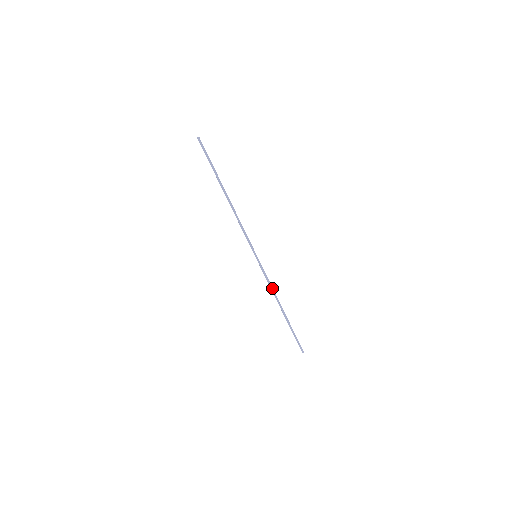
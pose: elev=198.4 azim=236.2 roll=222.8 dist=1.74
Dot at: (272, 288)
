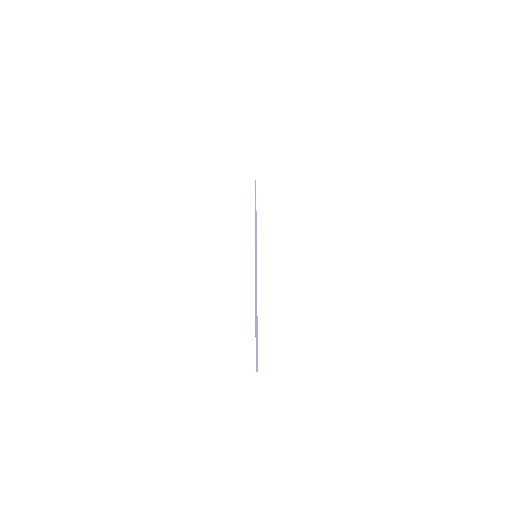
Dot at: (256, 229)
